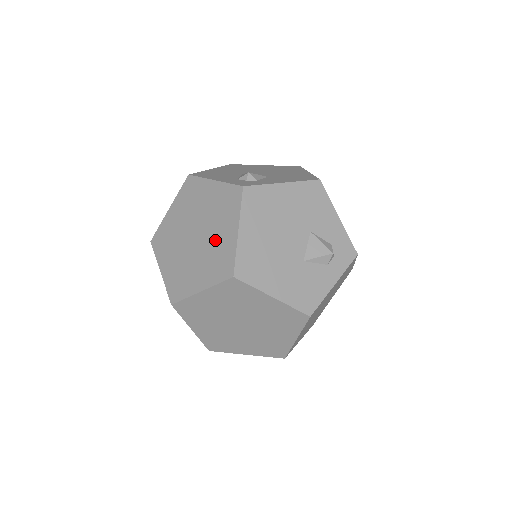
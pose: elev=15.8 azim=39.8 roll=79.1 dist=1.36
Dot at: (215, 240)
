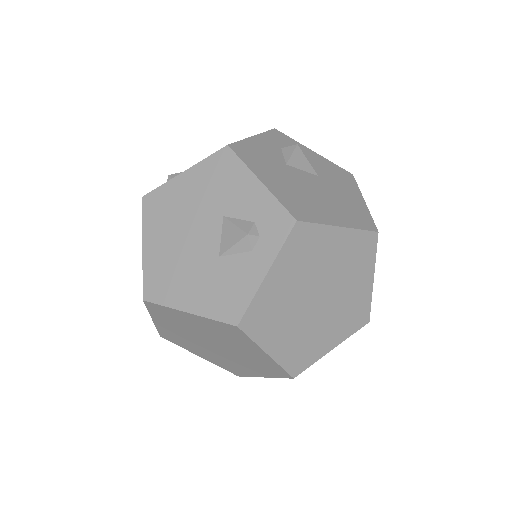
Dot at: occluded
